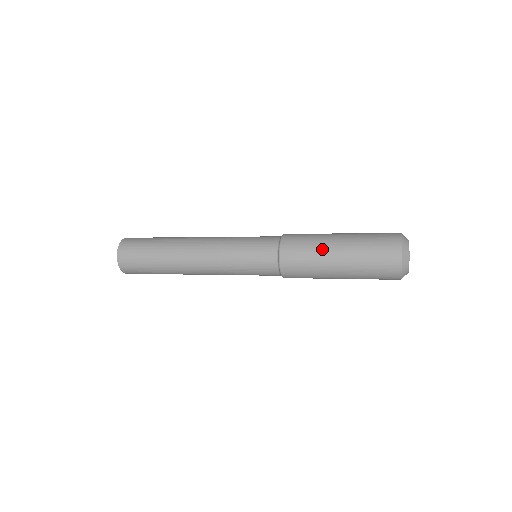
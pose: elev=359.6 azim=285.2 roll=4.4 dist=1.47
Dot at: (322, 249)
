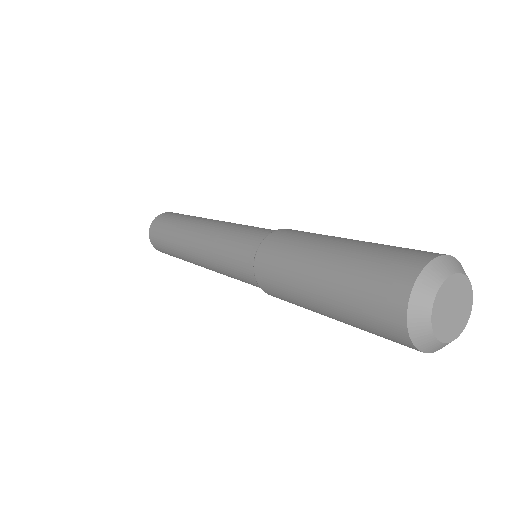
Dot at: (302, 254)
